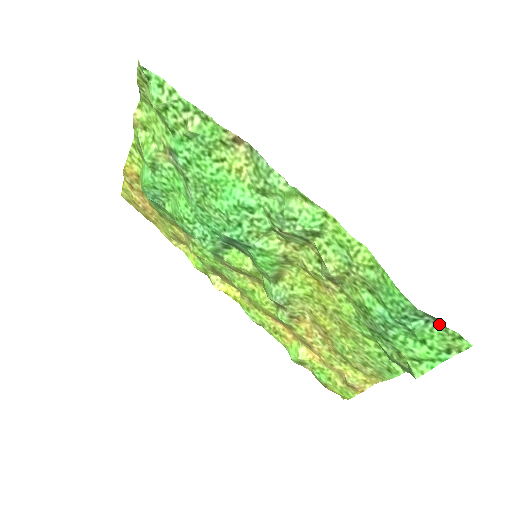
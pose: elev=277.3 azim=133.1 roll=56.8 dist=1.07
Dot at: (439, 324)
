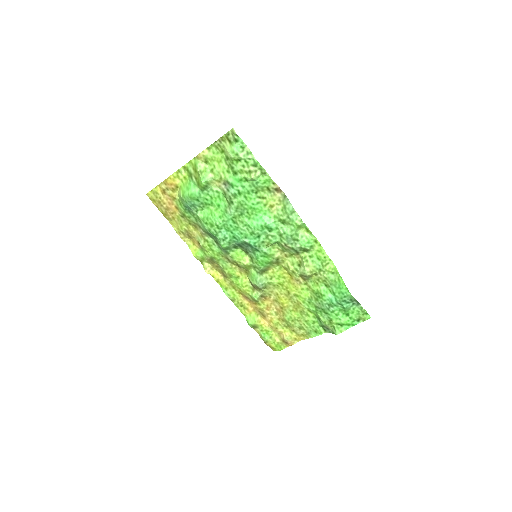
Dot at: (359, 306)
